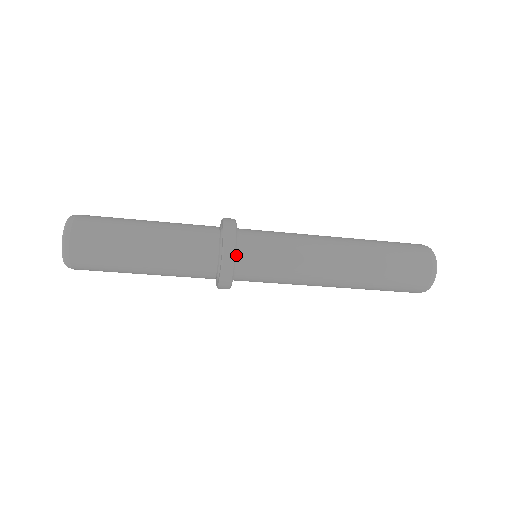
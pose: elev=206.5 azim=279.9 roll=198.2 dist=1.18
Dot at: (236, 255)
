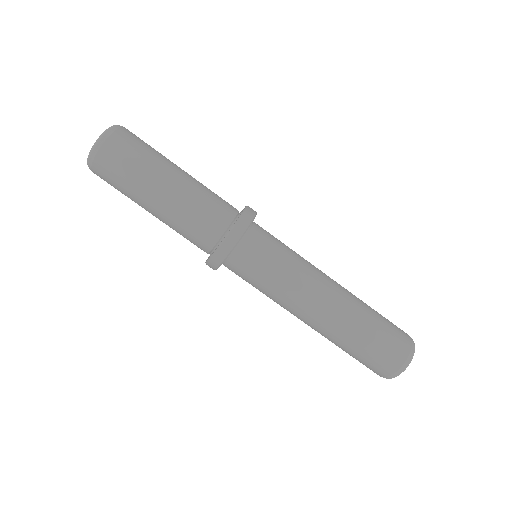
Dot at: (243, 237)
